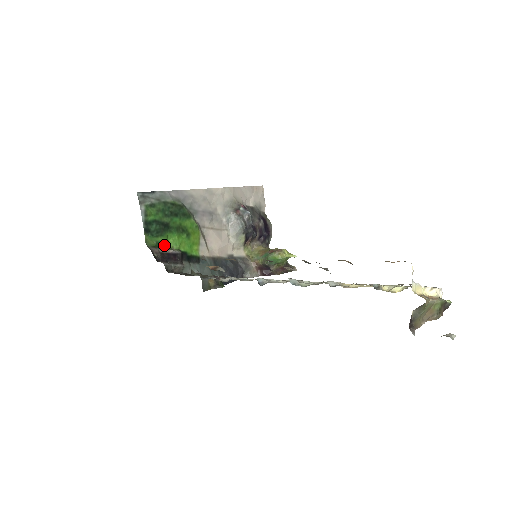
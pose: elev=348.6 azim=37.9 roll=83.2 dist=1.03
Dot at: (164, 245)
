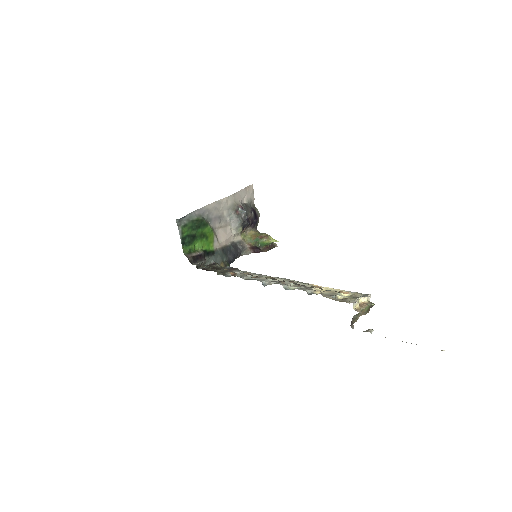
Dot at: (193, 250)
